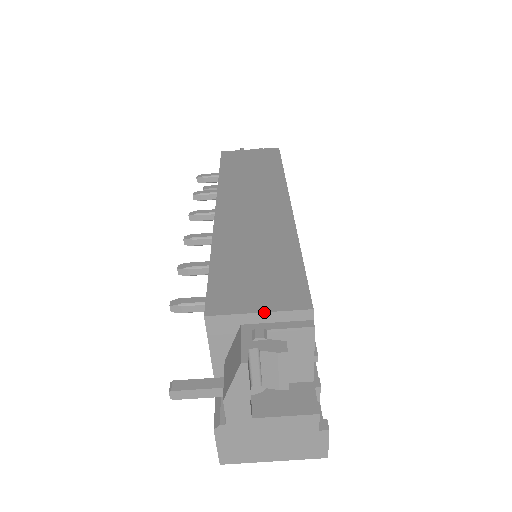
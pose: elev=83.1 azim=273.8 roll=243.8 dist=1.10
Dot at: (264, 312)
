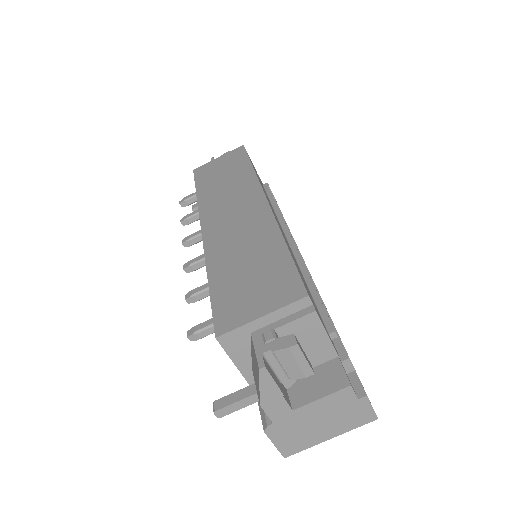
Dot at: (266, 315)
